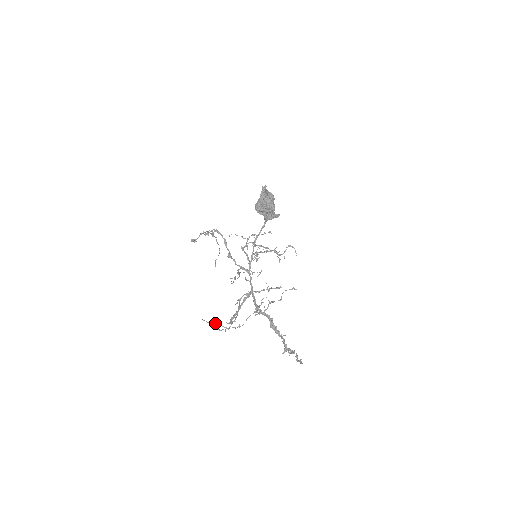
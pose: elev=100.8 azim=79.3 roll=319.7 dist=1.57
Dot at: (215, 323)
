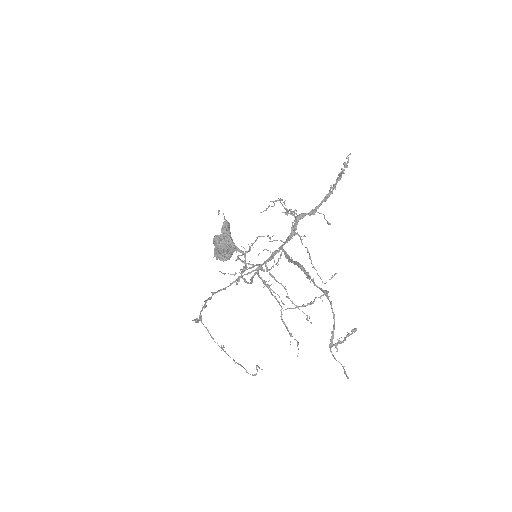
Dot at: (307, 305)
